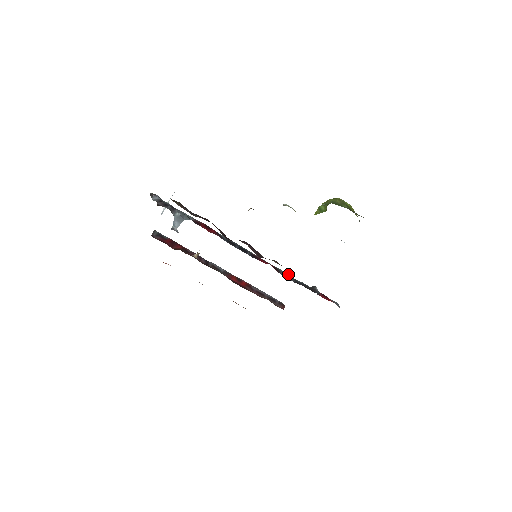
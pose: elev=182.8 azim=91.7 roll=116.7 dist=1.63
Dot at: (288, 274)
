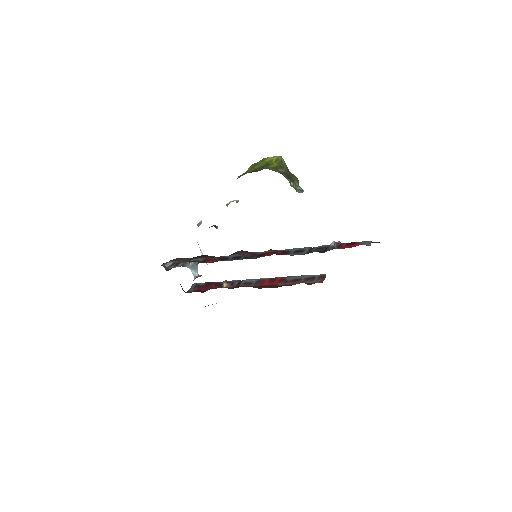
Dot at: (302, 248)
